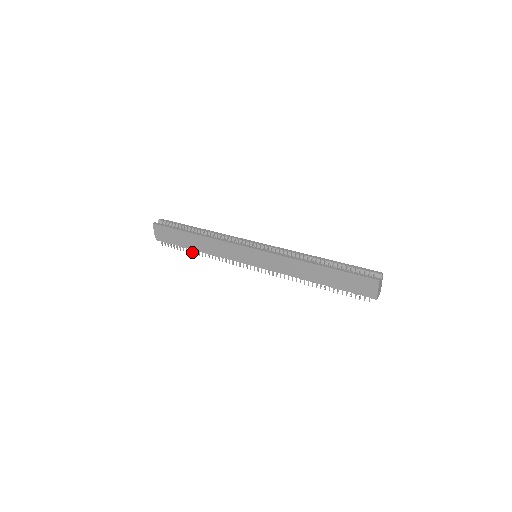
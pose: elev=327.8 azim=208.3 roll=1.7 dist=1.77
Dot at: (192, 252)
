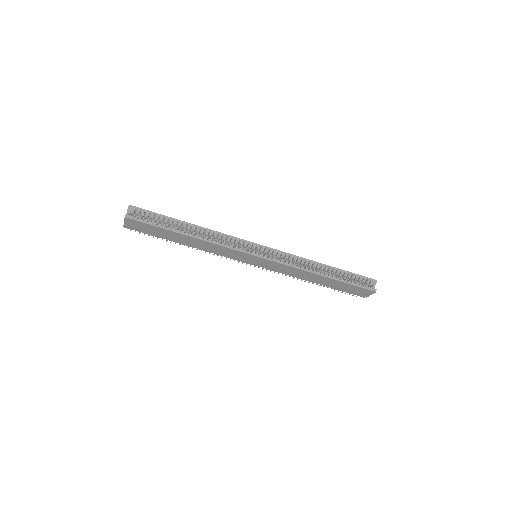
Dot at: (175, 243)
